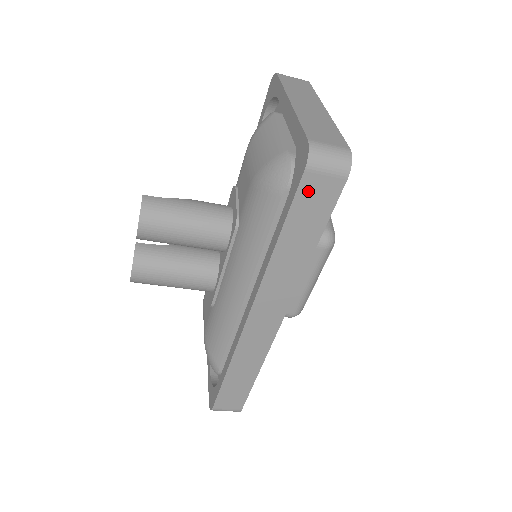
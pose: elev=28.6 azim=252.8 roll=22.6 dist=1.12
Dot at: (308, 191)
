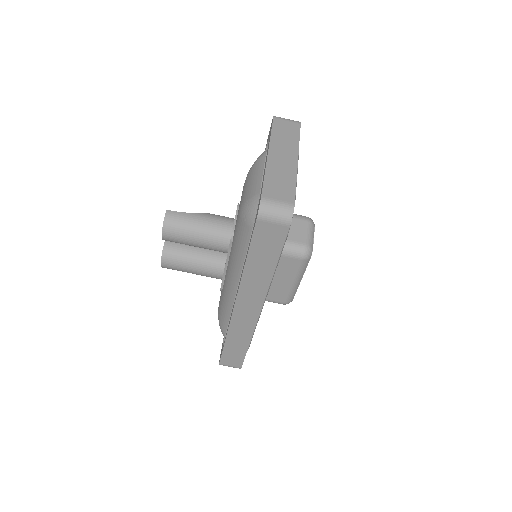
Dot at: (262, 232)
